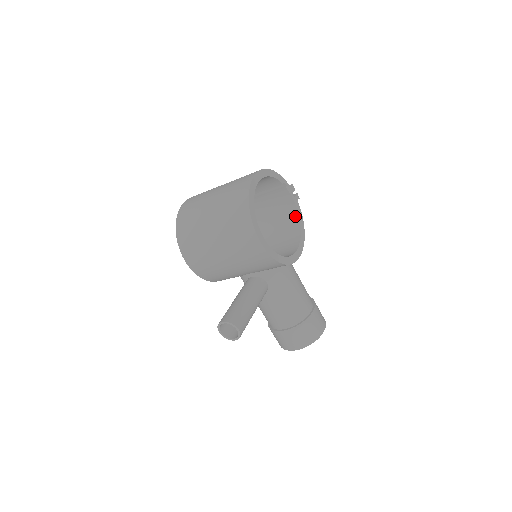
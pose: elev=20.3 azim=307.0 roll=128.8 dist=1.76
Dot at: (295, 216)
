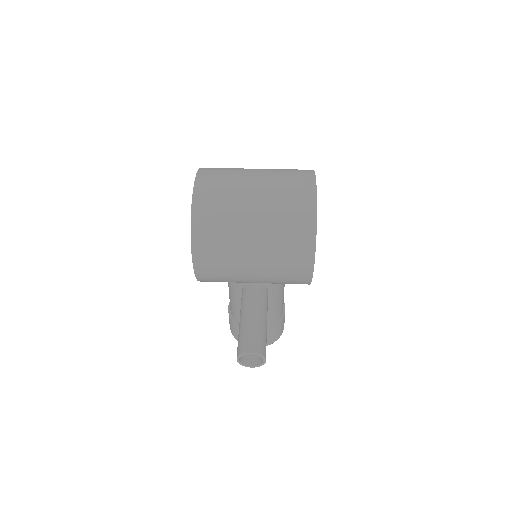
Dot at: occluded
